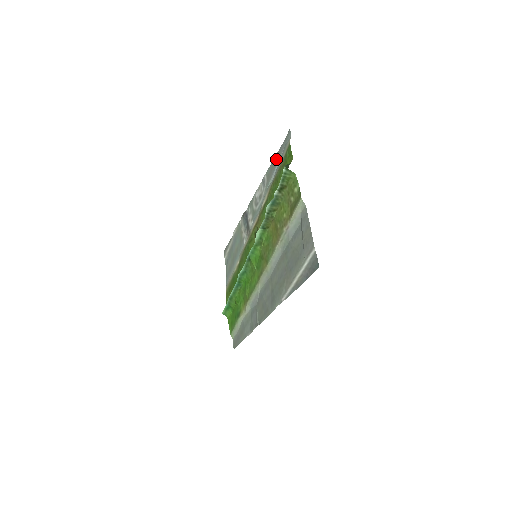
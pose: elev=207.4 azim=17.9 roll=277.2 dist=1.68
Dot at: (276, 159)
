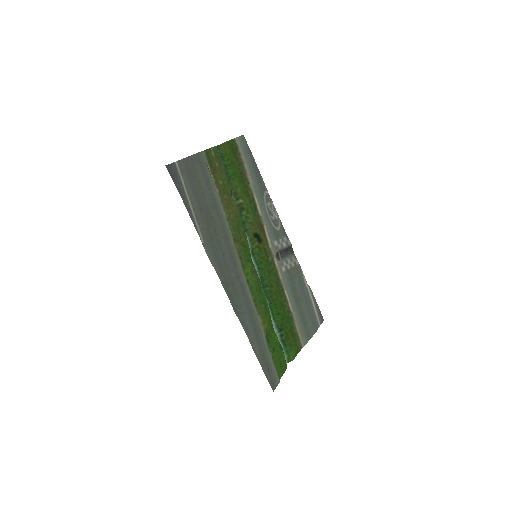
Dot at: (255, 168)
